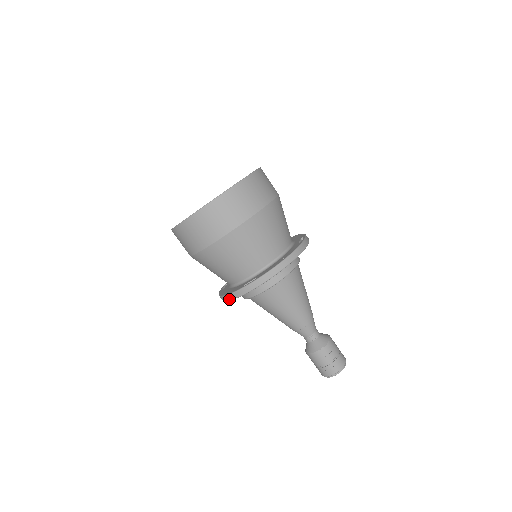
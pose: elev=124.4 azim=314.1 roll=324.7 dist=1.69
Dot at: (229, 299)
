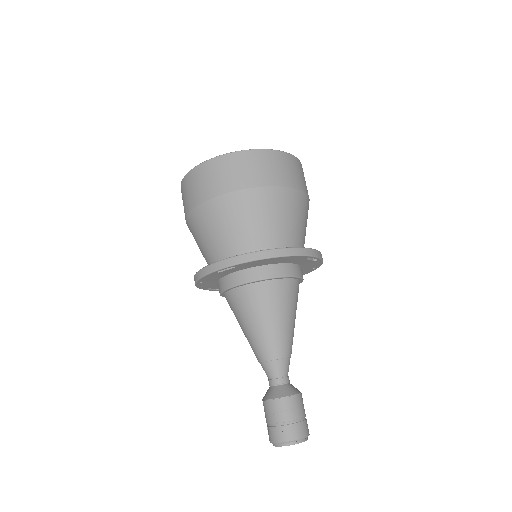
Dot at: (197, 277)
